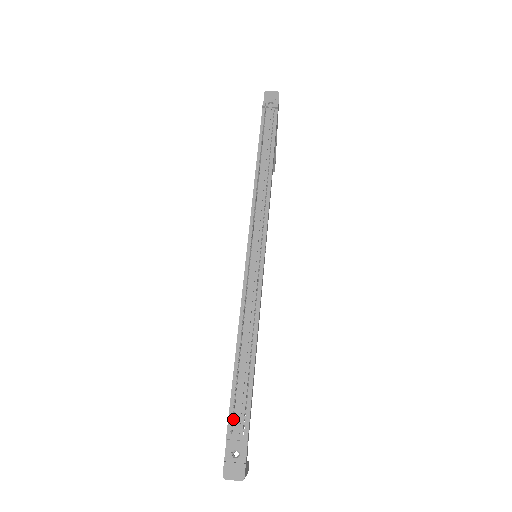
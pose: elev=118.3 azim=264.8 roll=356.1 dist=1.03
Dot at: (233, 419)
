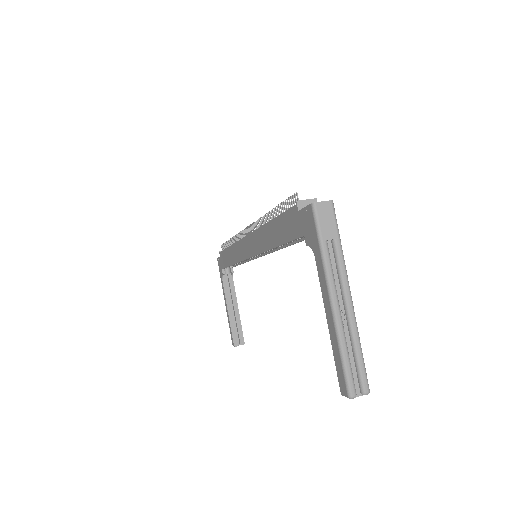
Dot at: occluded
